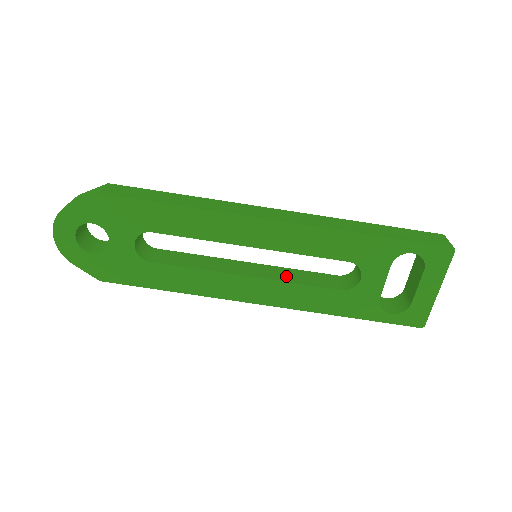
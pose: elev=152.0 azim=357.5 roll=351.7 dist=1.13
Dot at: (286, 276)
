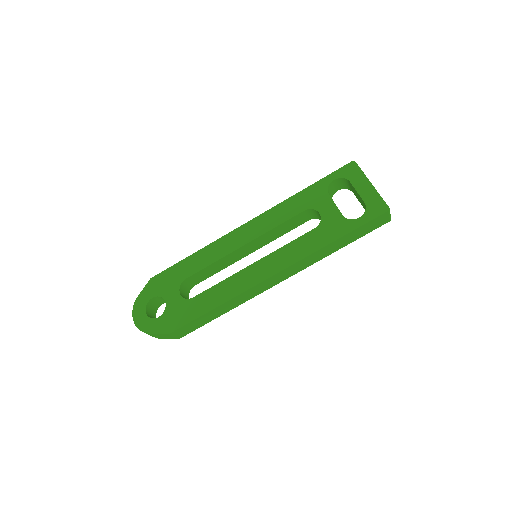
Dot at: occluded
